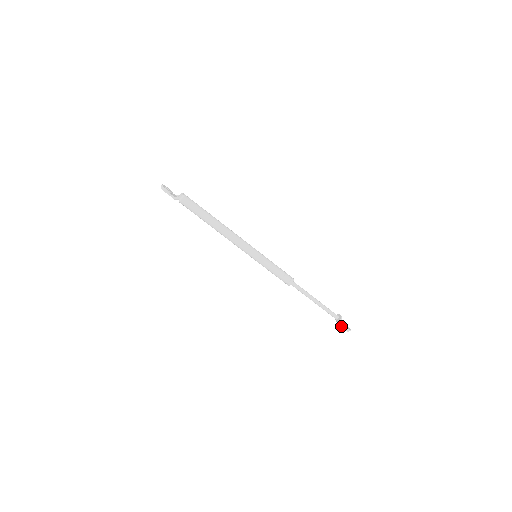
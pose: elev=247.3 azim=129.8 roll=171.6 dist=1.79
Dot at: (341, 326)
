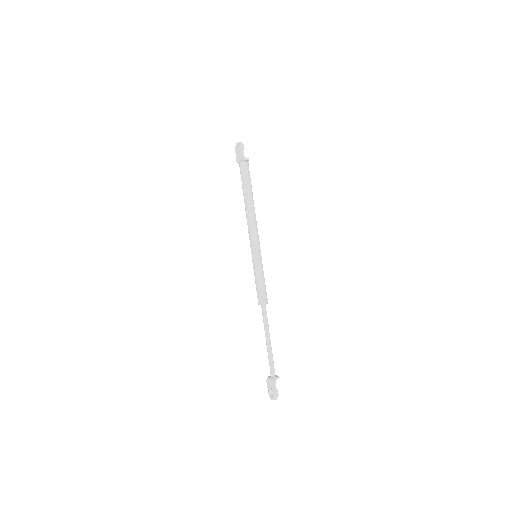
Dot at: (275, 384)
